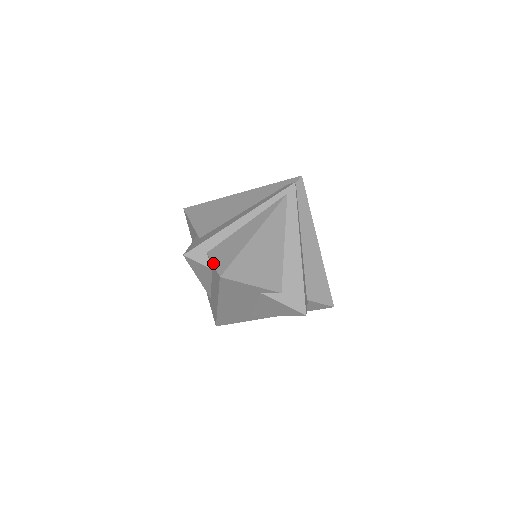
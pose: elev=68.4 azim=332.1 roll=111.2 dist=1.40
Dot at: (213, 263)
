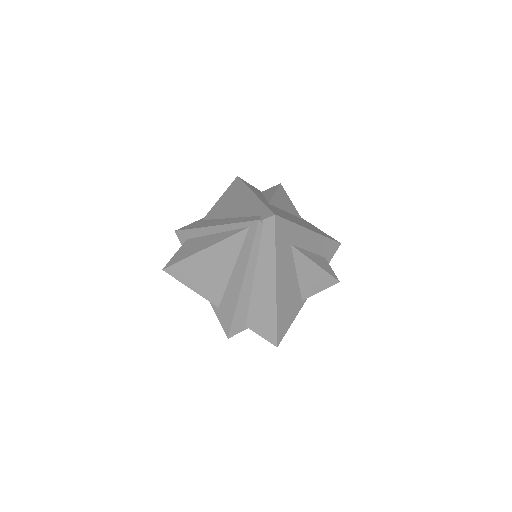
Dot at: (175, 253)
